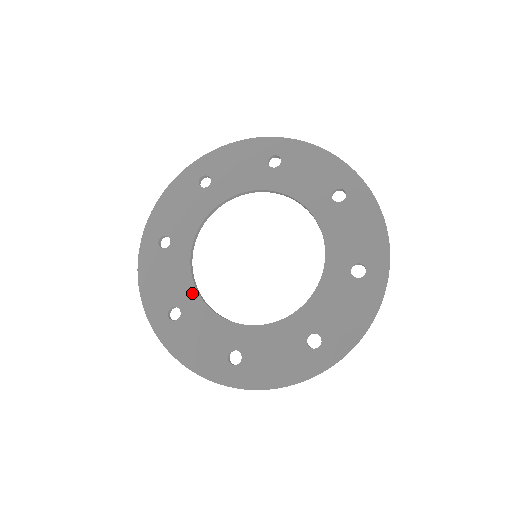
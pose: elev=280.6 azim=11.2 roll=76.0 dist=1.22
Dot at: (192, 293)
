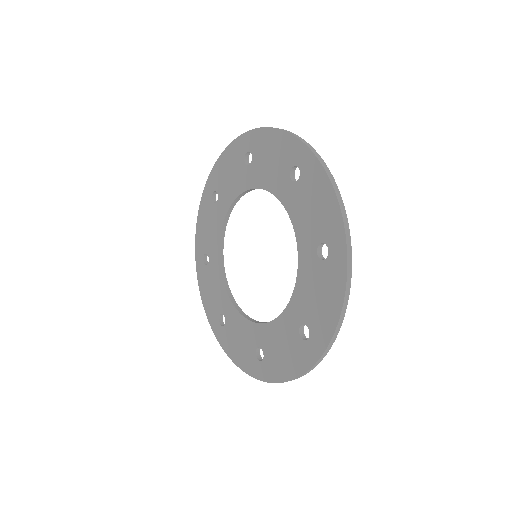
Dot at: (217, 253)
